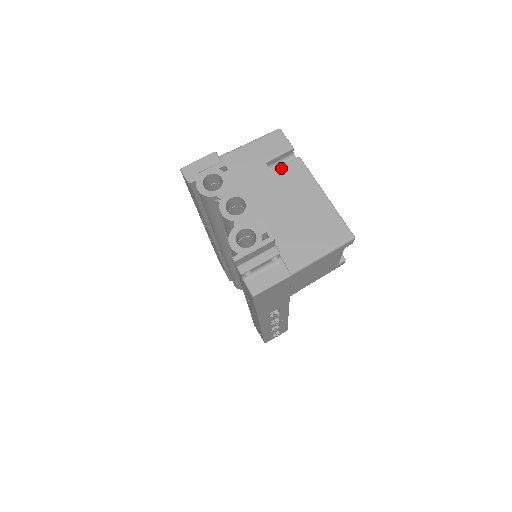
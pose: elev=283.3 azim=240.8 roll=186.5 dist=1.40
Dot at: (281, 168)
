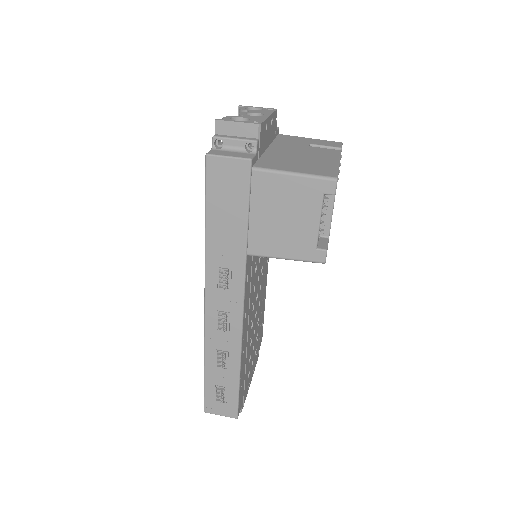
Dot at: (319, 148)
